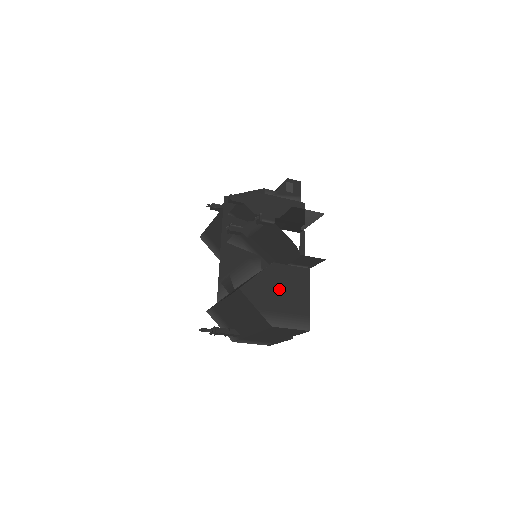
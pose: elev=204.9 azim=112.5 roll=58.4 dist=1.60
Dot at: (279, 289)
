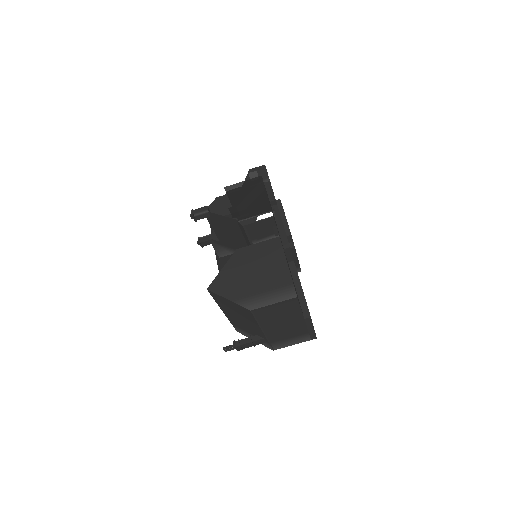
Dot at: (249, 271)
